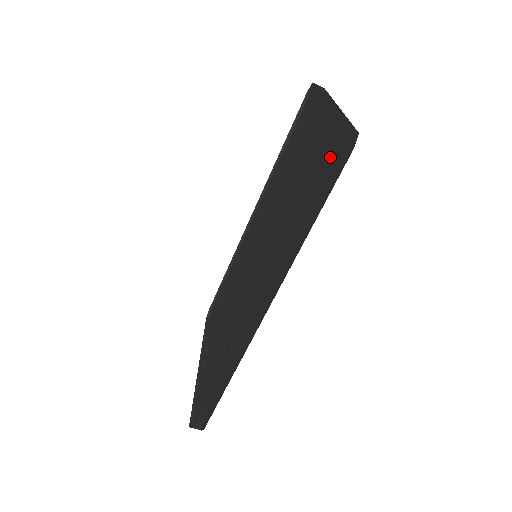
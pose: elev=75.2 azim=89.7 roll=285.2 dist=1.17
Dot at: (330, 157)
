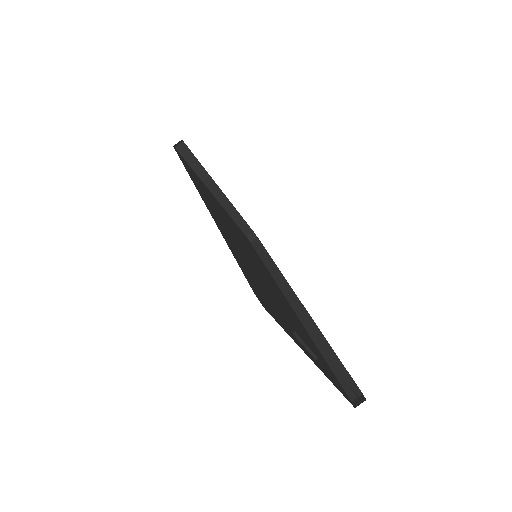
Dot at: occluded
